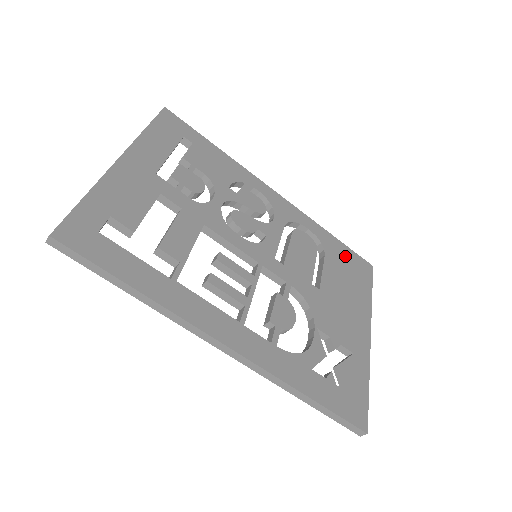
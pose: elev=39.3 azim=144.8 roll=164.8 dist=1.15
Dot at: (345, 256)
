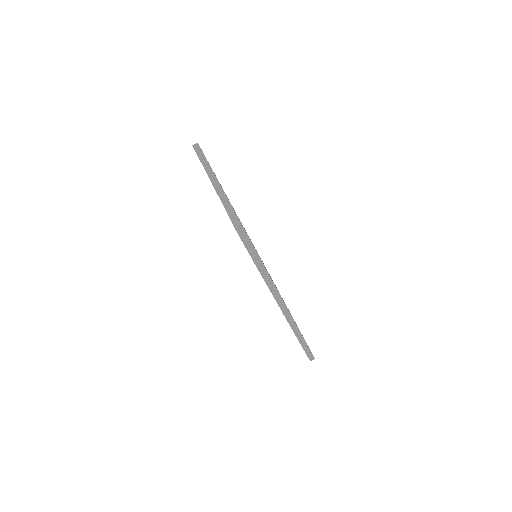
Dot at: occluded
